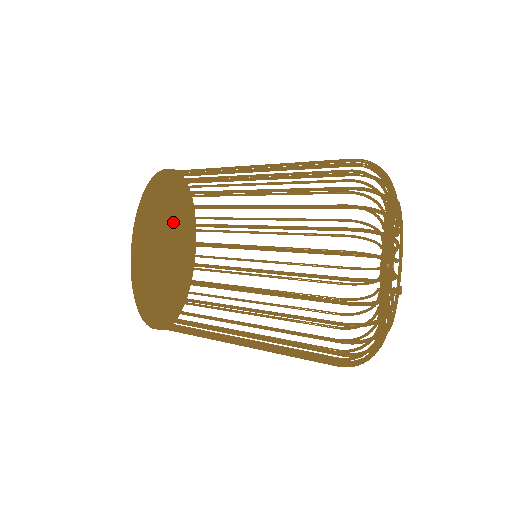
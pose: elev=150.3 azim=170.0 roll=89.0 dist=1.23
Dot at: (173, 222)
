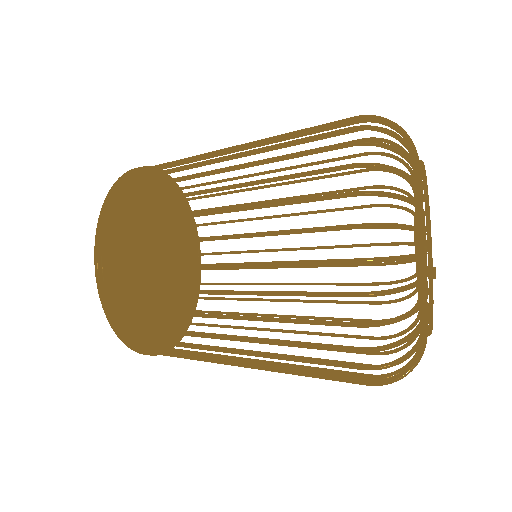
Dot at: (162, 229)
